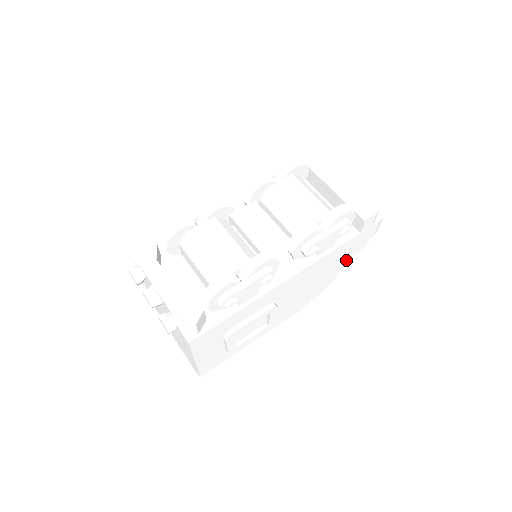
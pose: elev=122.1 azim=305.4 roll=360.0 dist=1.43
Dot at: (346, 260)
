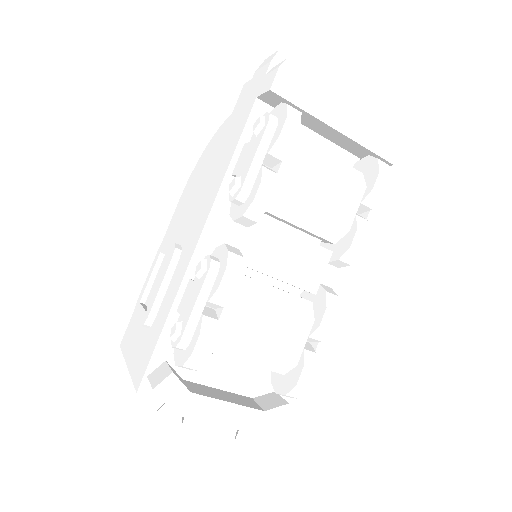
Dot at: occluded
